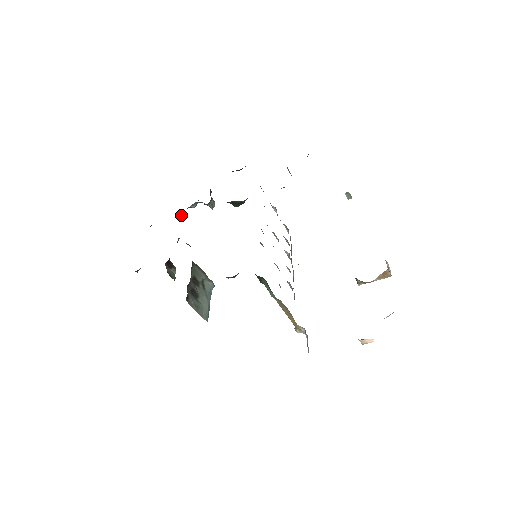
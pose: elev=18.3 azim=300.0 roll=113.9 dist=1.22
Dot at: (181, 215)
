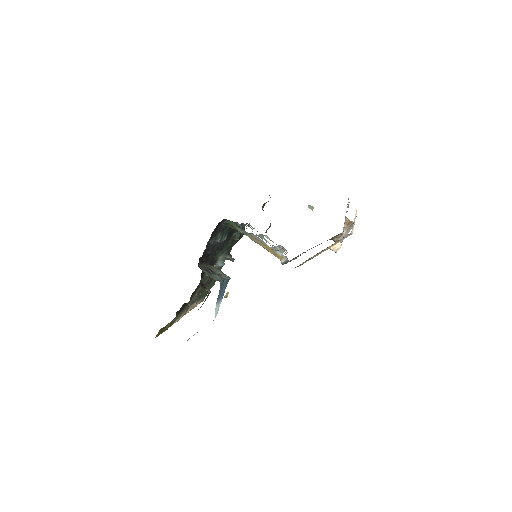
Dot at: (227, 293)
